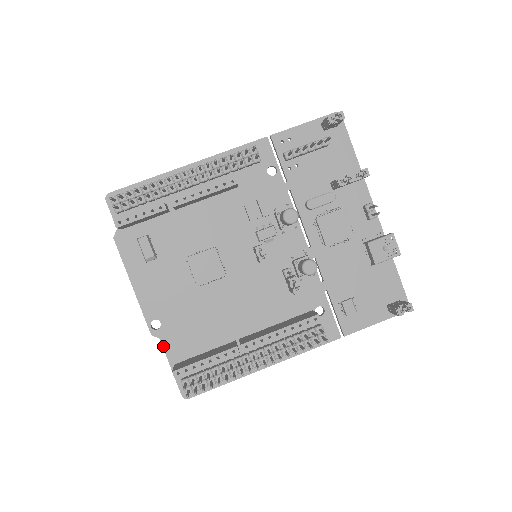
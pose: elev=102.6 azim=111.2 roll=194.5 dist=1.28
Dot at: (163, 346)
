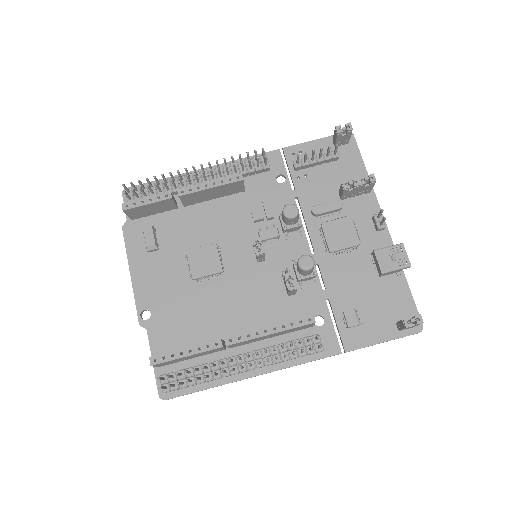
Dot at: (149, 338)
